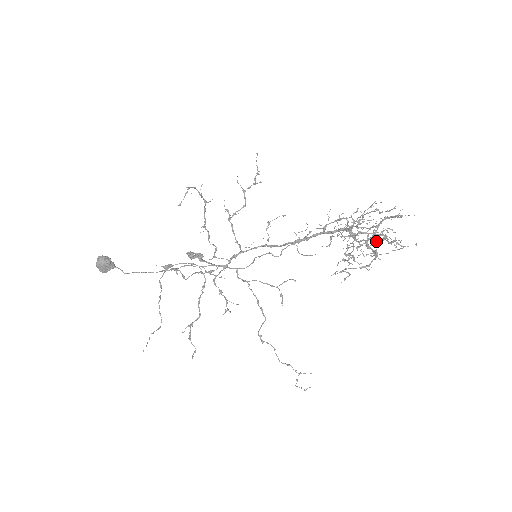
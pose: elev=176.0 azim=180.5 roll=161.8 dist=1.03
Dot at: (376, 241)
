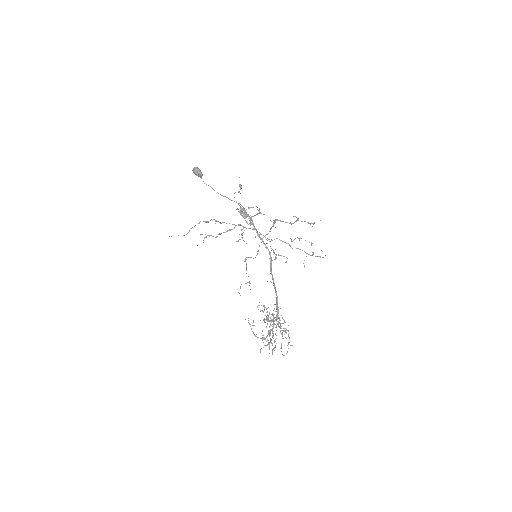
Dot at: occluded
